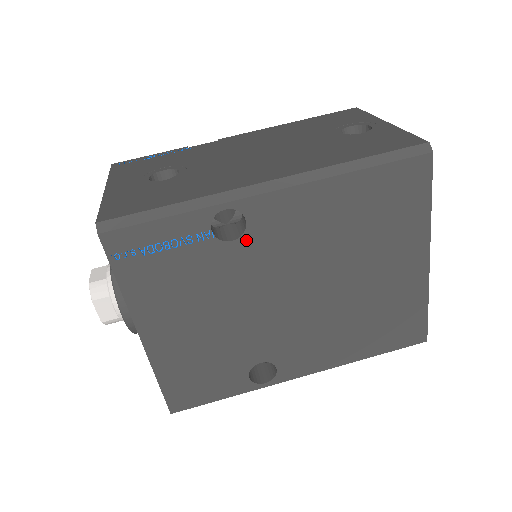
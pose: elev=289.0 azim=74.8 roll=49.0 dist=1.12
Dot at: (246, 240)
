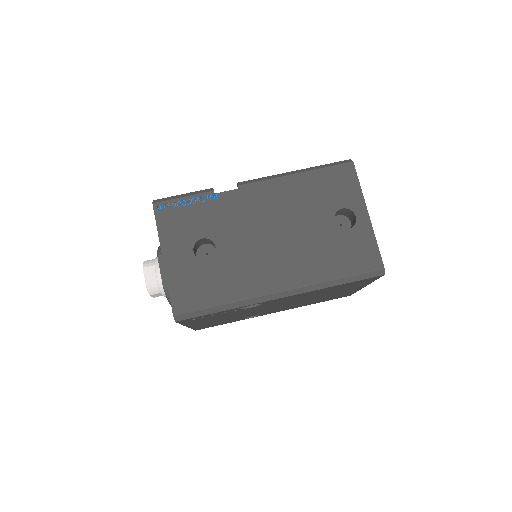
Dot at: occluded
